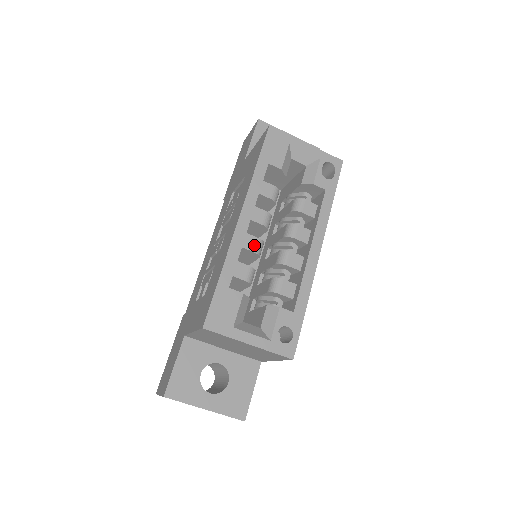
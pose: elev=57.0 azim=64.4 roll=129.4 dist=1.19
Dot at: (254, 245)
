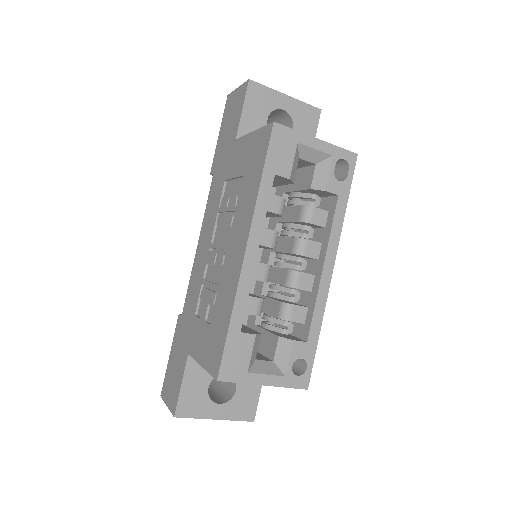
Dot at: (262, 273)
